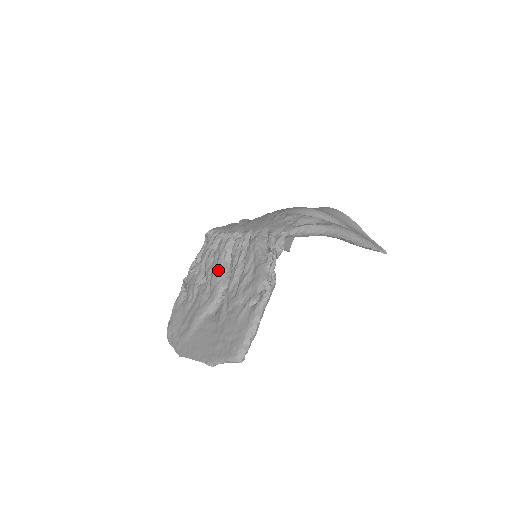
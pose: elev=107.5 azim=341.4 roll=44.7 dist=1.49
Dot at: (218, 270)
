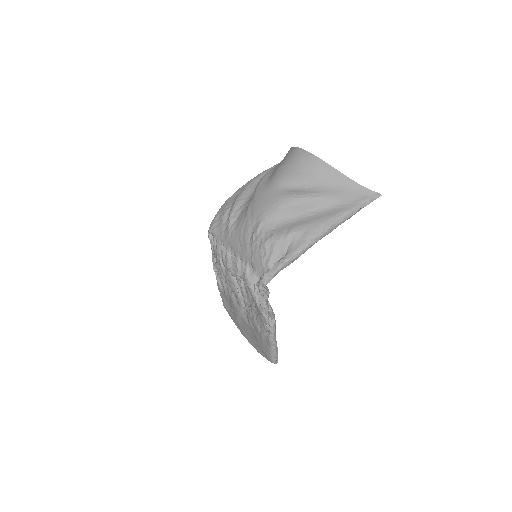
Dot at: (232, 284)
